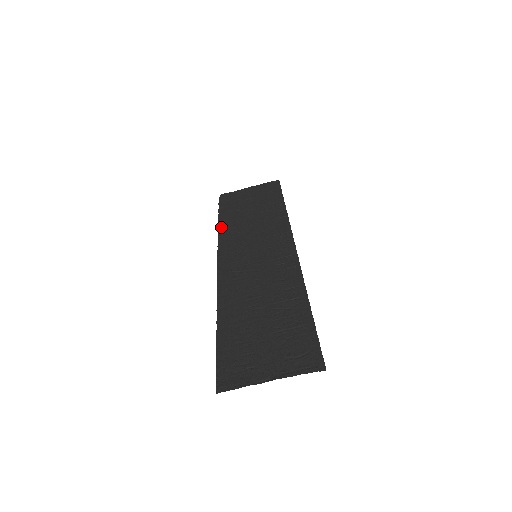
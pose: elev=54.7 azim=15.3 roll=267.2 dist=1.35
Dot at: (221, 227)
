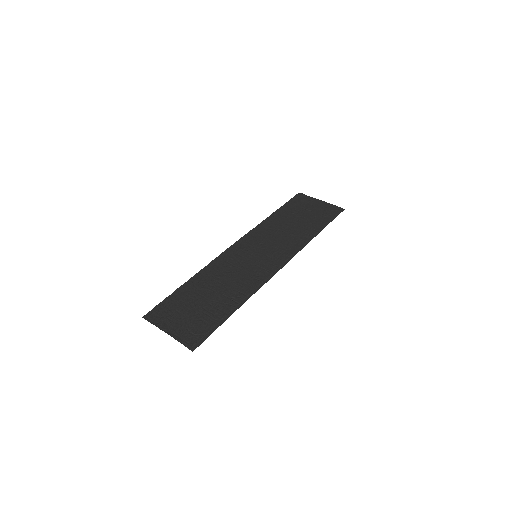
Dot at: (268, 219)
